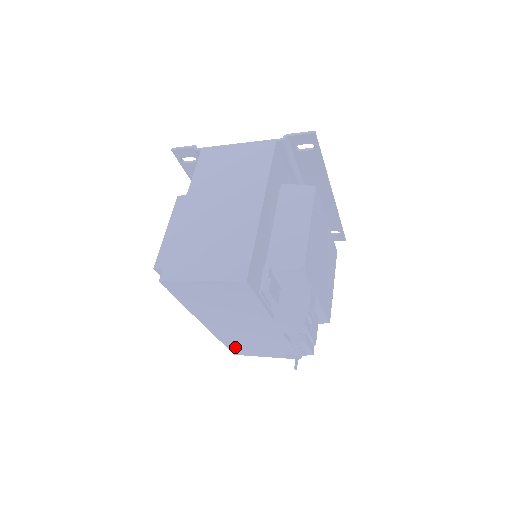
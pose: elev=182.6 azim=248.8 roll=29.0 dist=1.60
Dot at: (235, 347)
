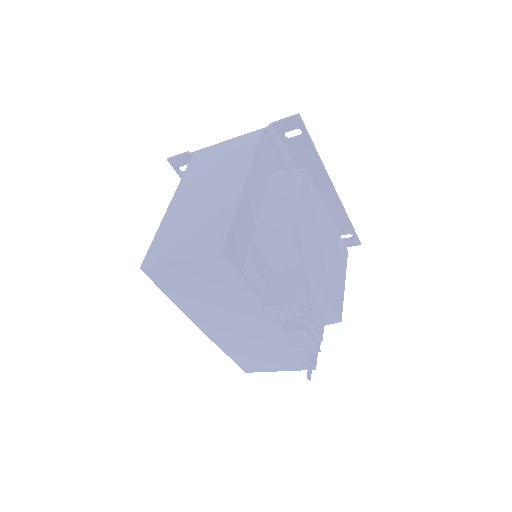
Dot at: (242, 360)
